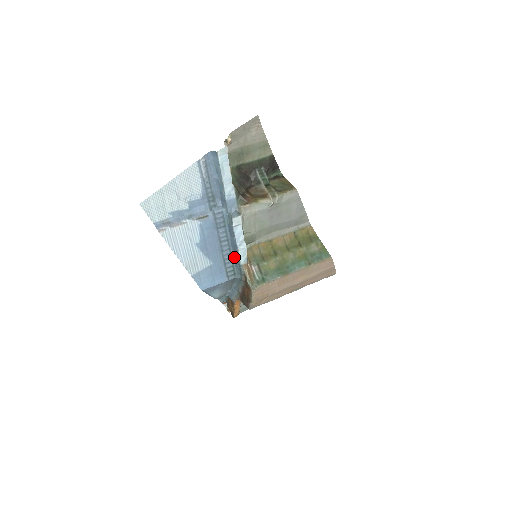
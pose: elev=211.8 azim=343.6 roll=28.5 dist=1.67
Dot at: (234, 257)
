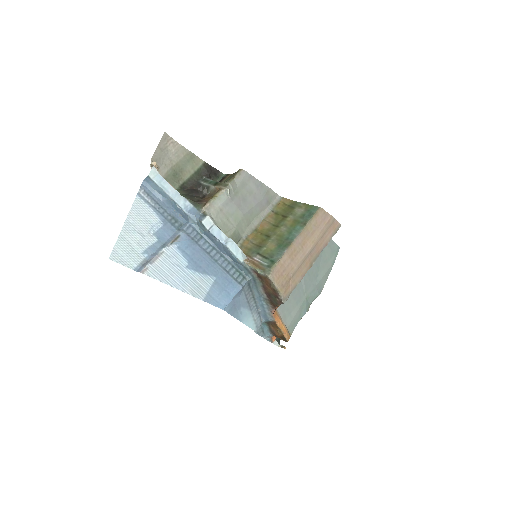
Dot at: (231, 261)
